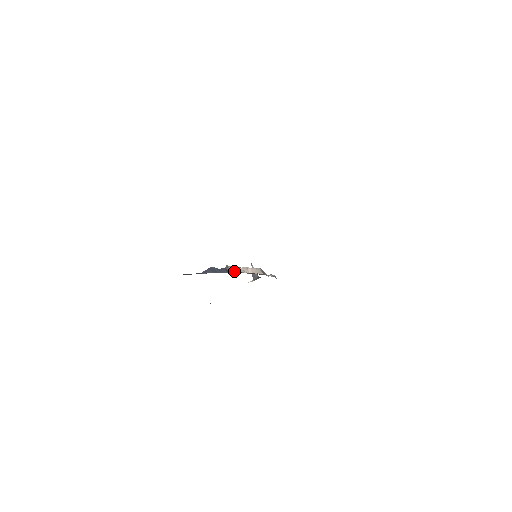
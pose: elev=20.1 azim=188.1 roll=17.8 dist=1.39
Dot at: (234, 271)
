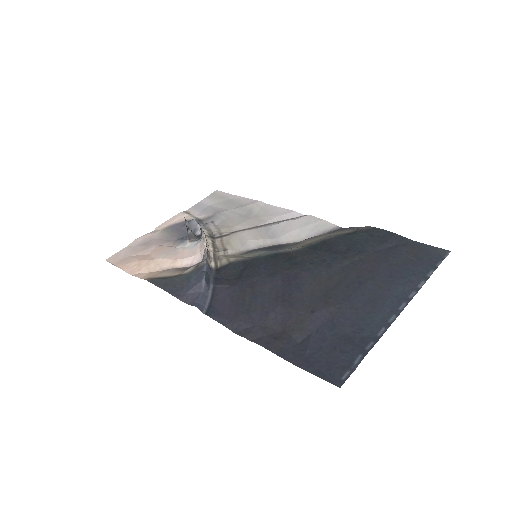
Dot at: (210, 262)
